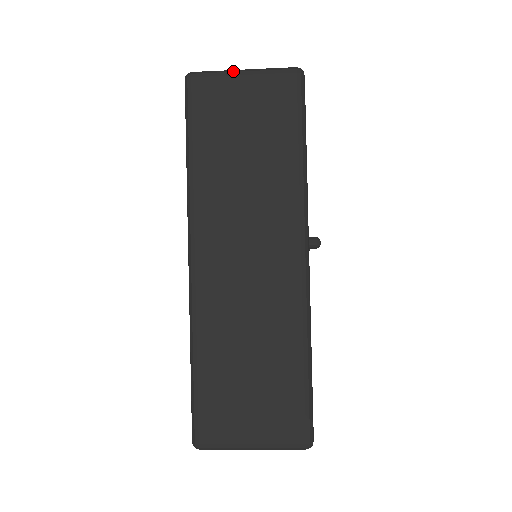
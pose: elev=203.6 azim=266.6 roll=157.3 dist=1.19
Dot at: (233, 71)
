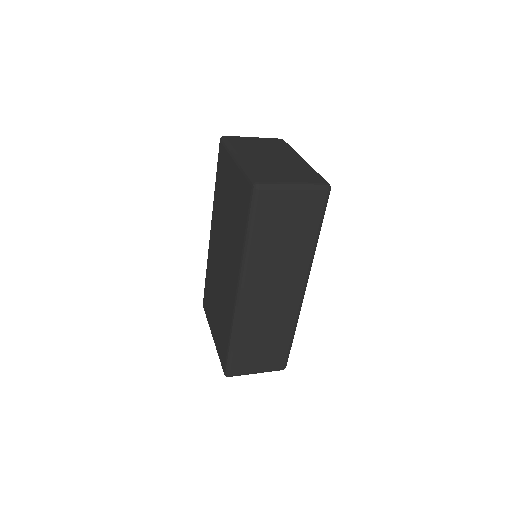
Dot at: (288, 186)
